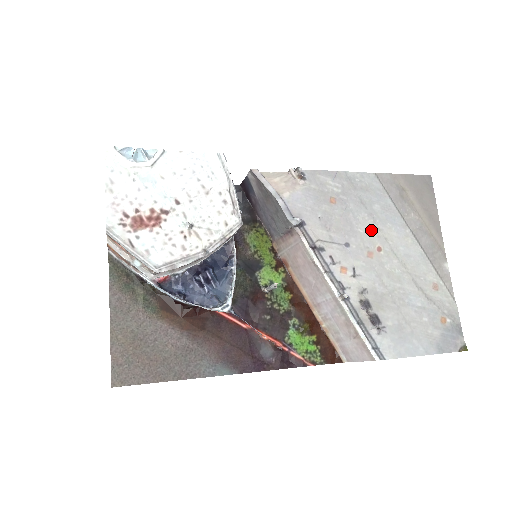
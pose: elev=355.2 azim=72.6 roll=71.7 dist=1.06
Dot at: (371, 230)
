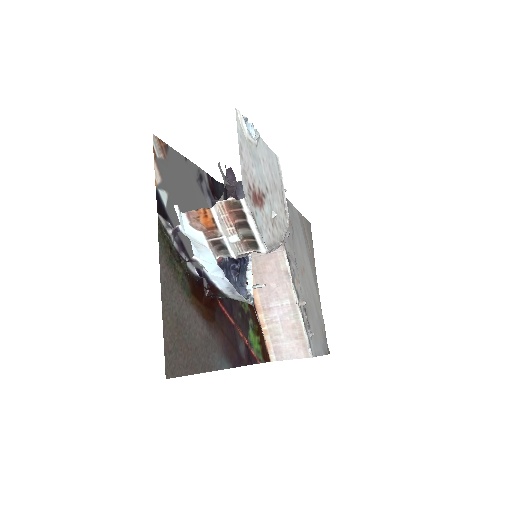
Dot at: (301, 254)
